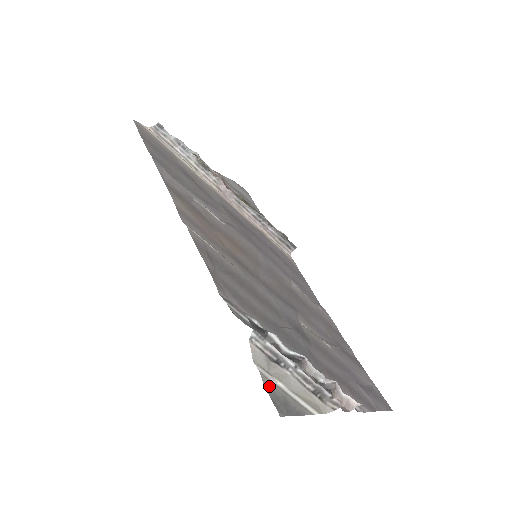
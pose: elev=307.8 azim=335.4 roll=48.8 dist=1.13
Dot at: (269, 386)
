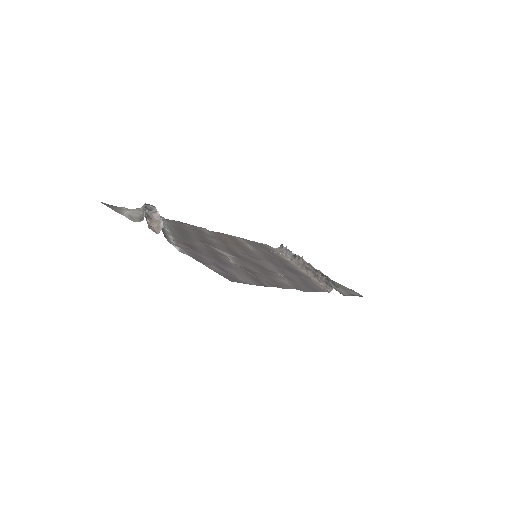
Dot at: (119, 207)
